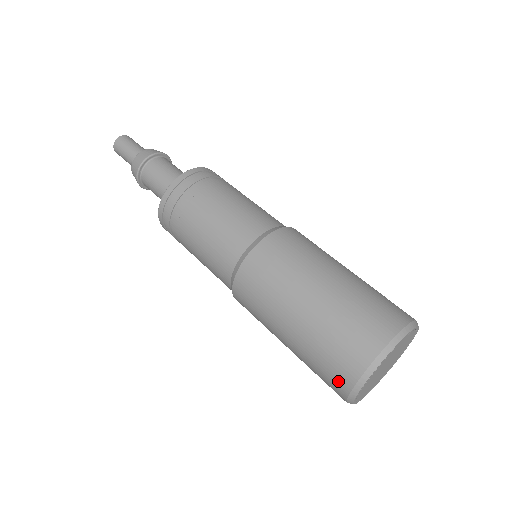
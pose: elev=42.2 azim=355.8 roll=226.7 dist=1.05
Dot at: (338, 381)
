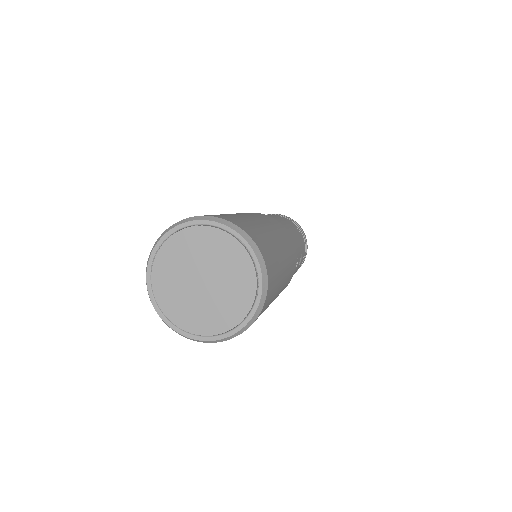
Dot at: occluded
